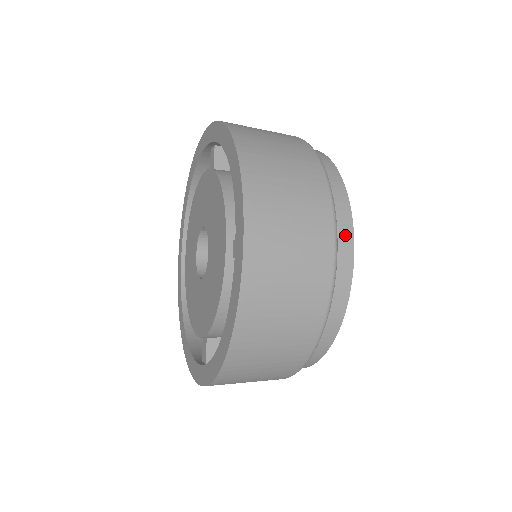
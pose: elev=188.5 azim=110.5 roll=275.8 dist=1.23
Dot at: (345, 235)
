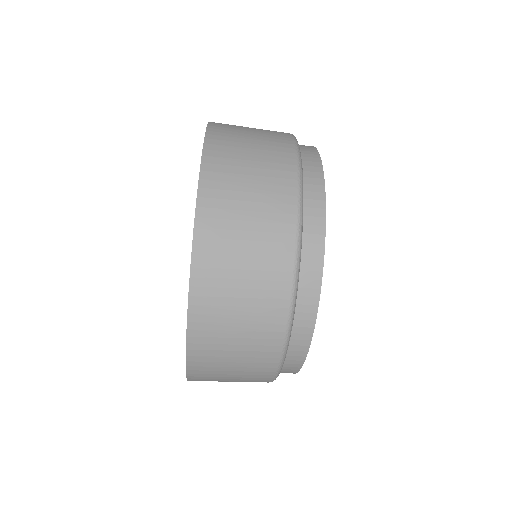
Dot at: (315, 224)
